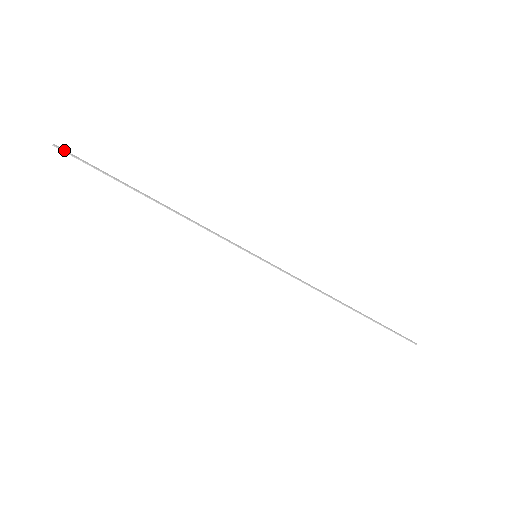
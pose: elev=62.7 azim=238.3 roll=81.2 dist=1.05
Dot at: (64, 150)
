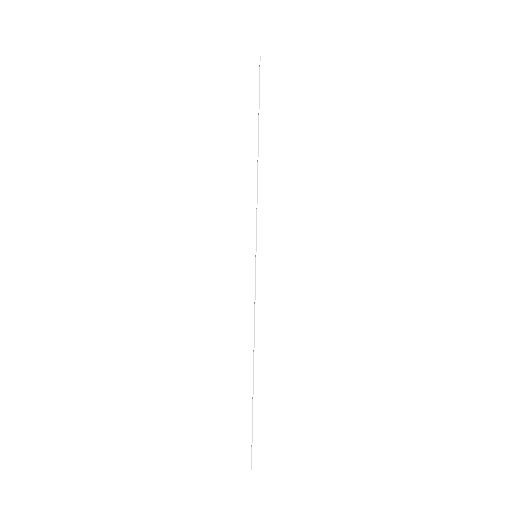
Dot at: occluded
